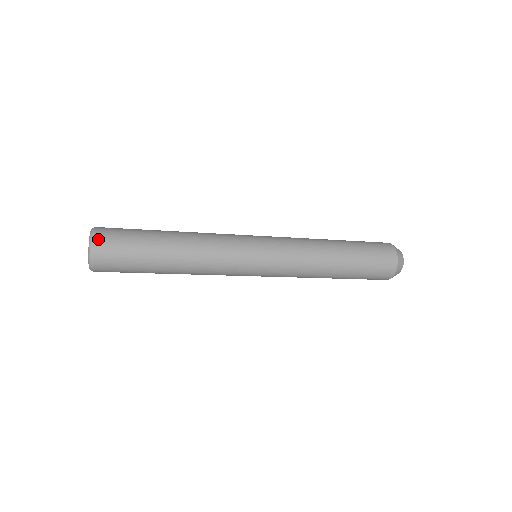
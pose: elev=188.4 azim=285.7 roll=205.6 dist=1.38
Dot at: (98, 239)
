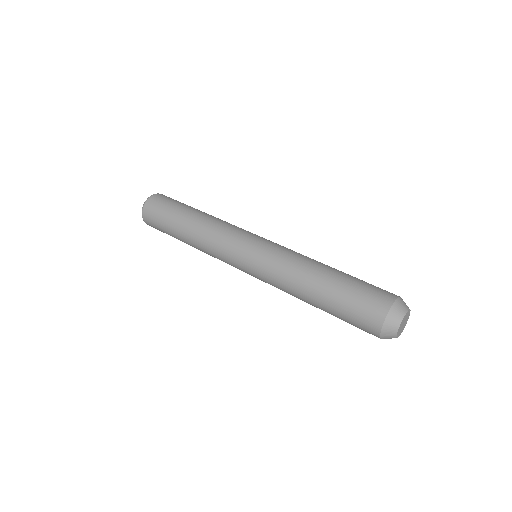
Dot at: (144, 216)
